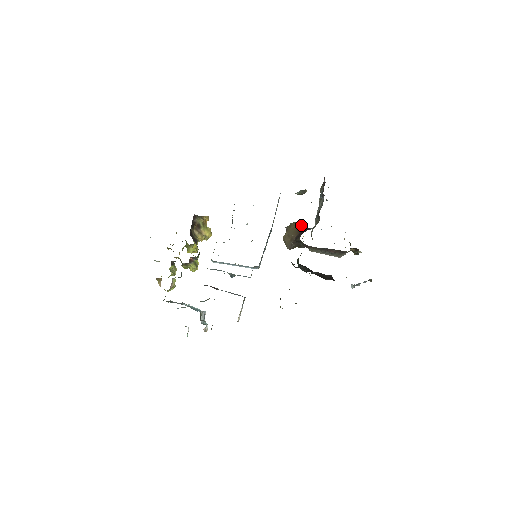
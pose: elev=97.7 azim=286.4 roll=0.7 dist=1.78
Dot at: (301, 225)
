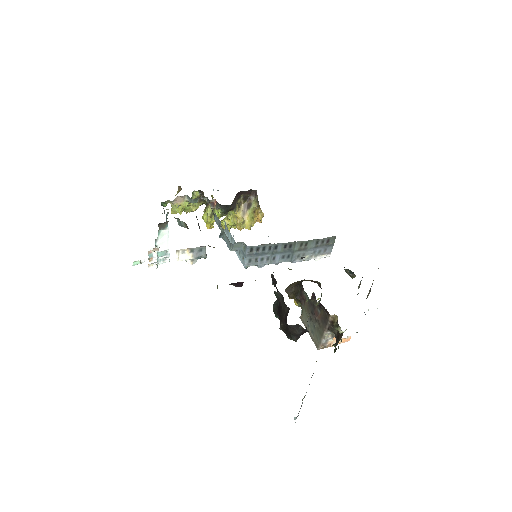
Dot at: occluded
